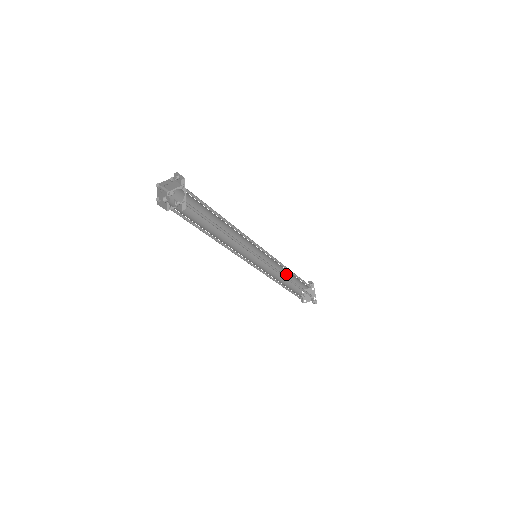
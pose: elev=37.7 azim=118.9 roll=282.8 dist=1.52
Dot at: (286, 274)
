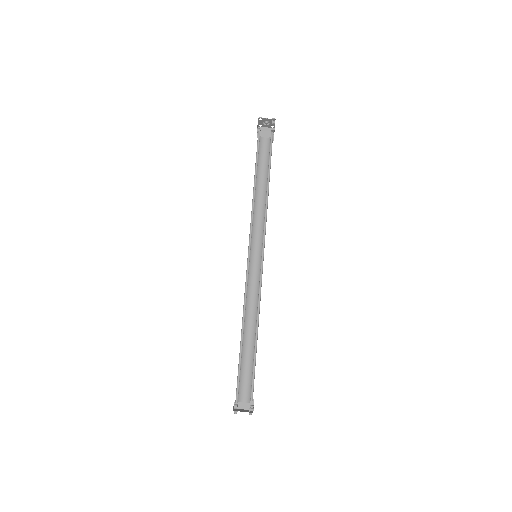
Dot at: (247, 340)
